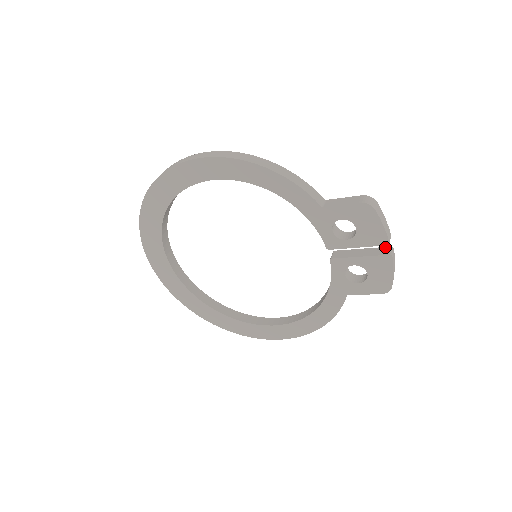
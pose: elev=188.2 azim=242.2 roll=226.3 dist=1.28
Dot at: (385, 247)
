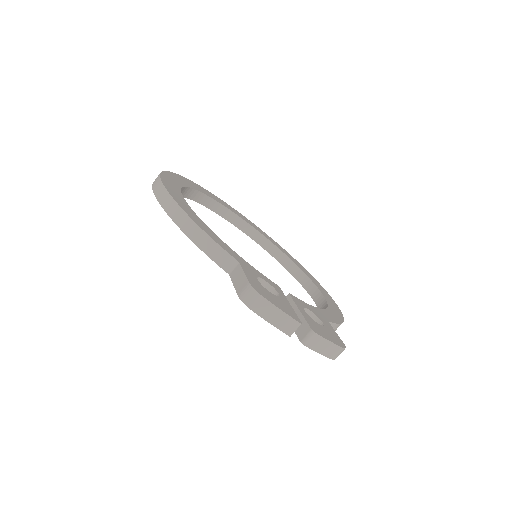
Dot at: (308, 326)
